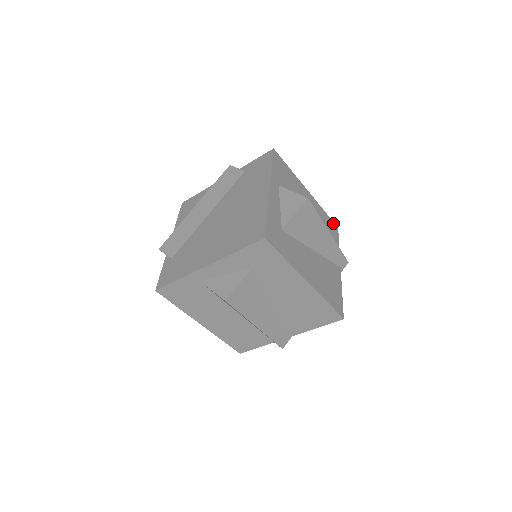
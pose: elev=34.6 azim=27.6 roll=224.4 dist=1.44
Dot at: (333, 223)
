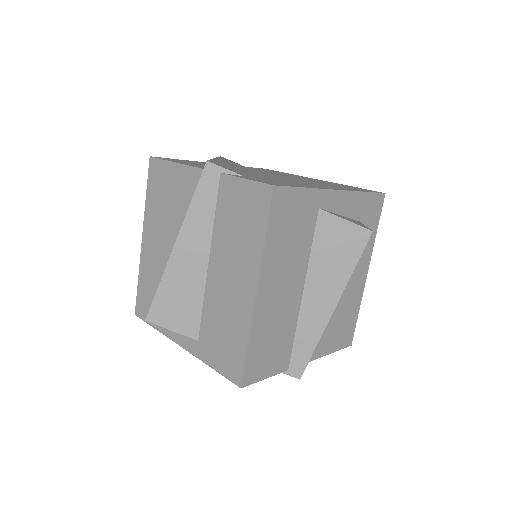
Dot at: occluded
